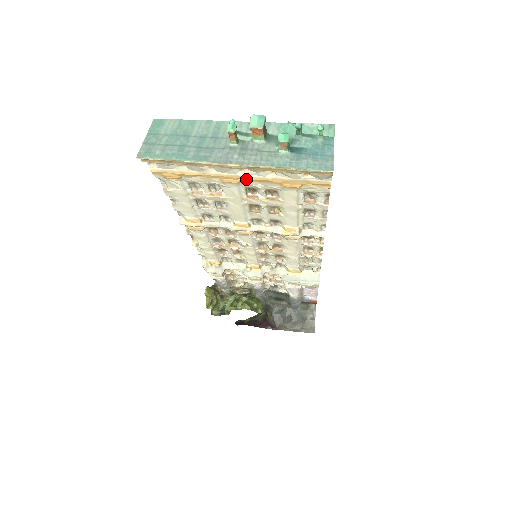
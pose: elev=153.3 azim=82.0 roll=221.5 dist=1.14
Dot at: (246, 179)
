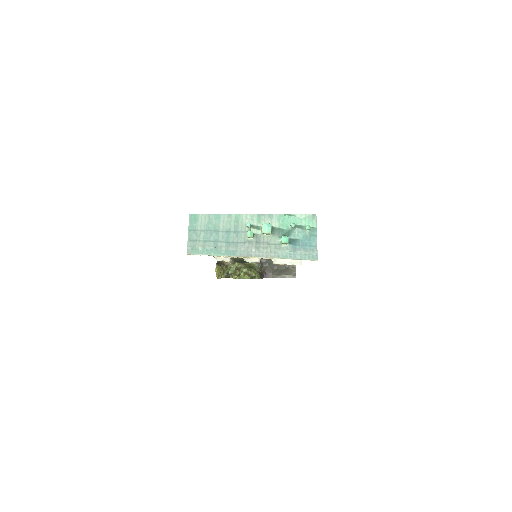
Dot at: occluded
